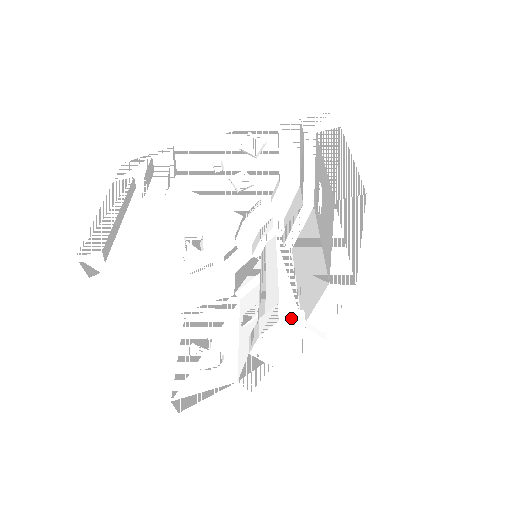
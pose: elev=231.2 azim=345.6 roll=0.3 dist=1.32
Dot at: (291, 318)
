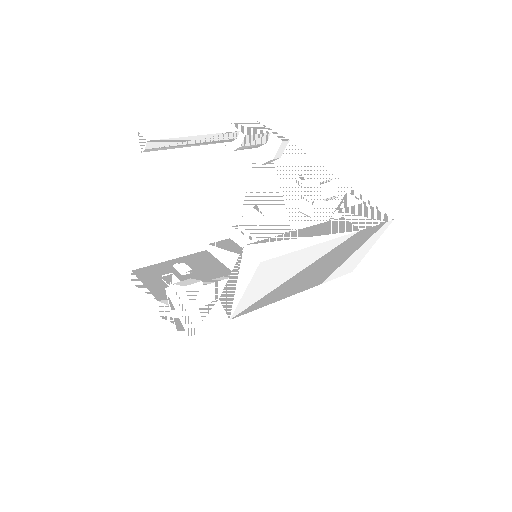
Dot at: (194, 295)
